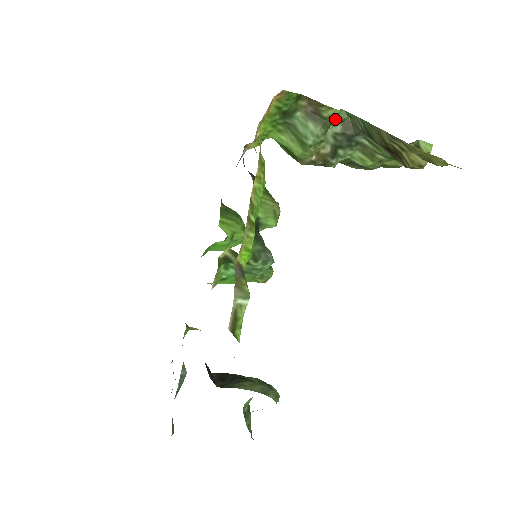
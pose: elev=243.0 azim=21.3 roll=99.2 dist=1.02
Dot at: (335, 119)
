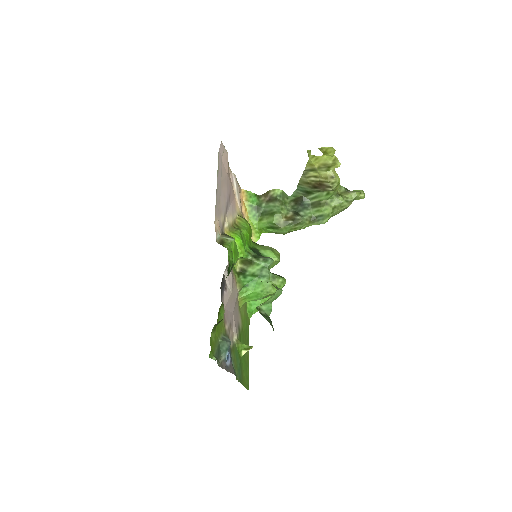
Dot at: (288, 201)
